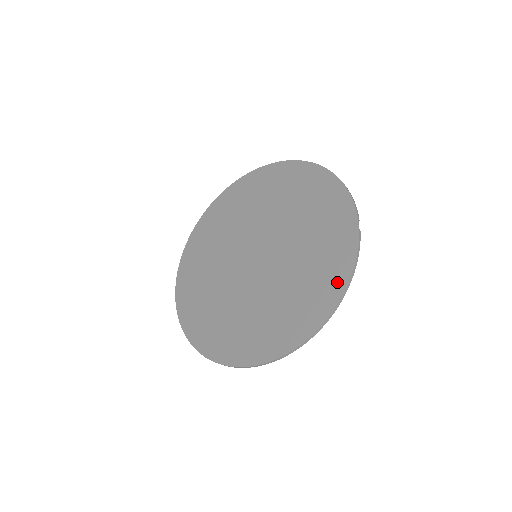
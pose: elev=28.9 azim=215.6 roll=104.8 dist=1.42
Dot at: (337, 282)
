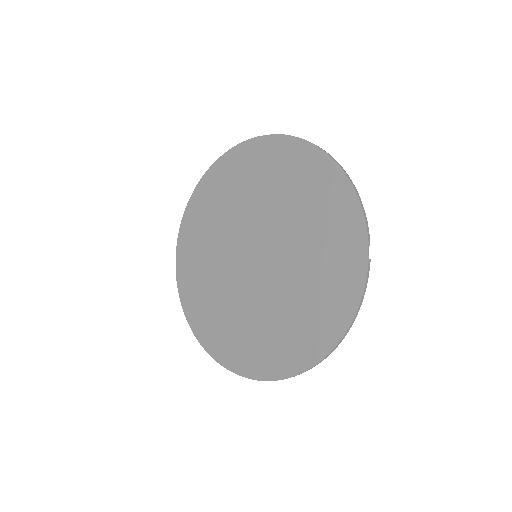
Dot at: (340, 317)
